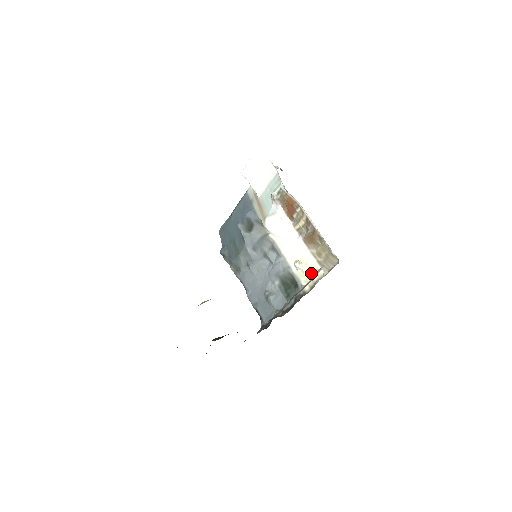
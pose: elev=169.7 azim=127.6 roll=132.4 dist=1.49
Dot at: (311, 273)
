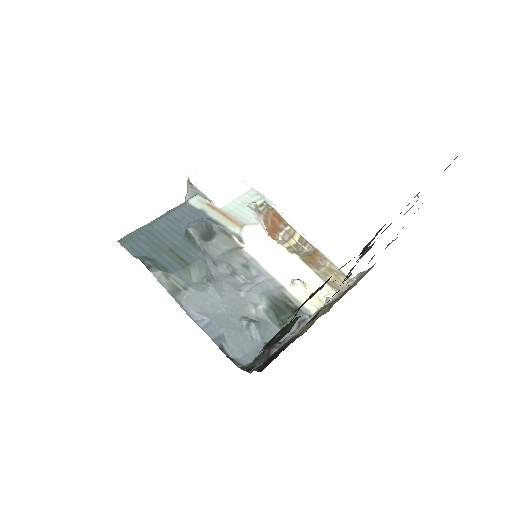
Dot at: (318, 294)
